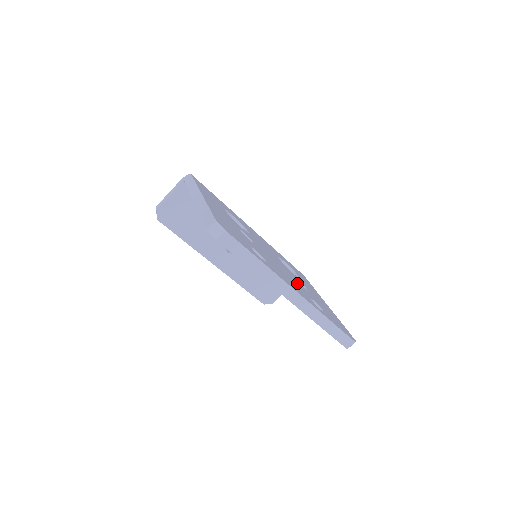
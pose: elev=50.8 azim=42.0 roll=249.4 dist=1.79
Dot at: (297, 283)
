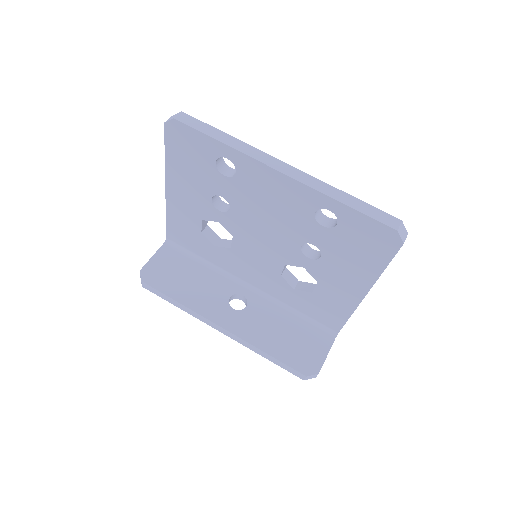
Dot at: occluded
